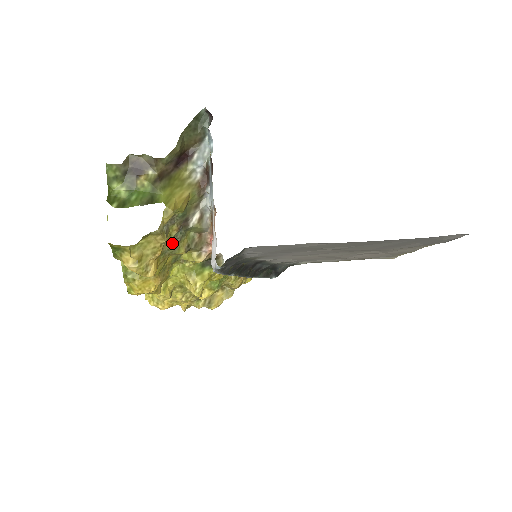
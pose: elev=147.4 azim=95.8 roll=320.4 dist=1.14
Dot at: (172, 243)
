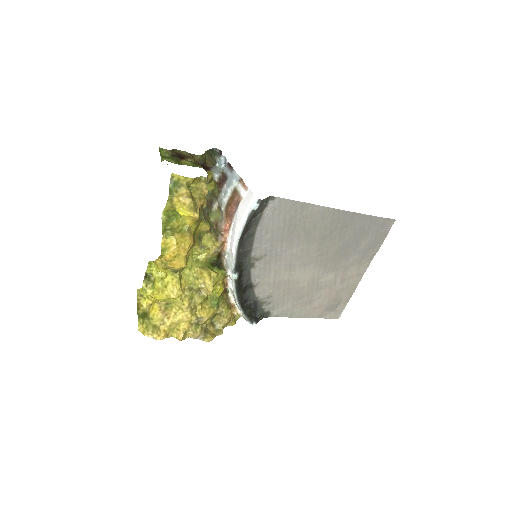
Dot at: (203, 213)
